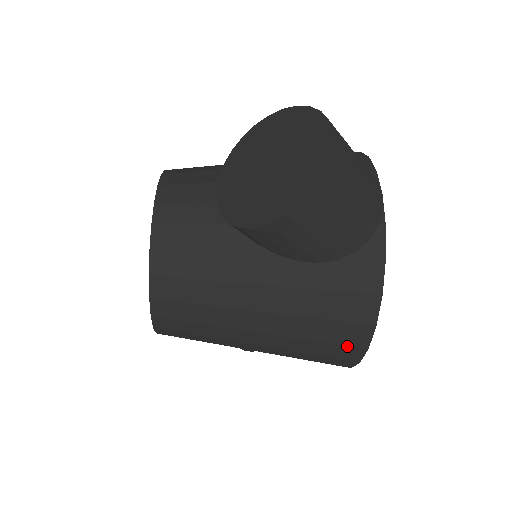
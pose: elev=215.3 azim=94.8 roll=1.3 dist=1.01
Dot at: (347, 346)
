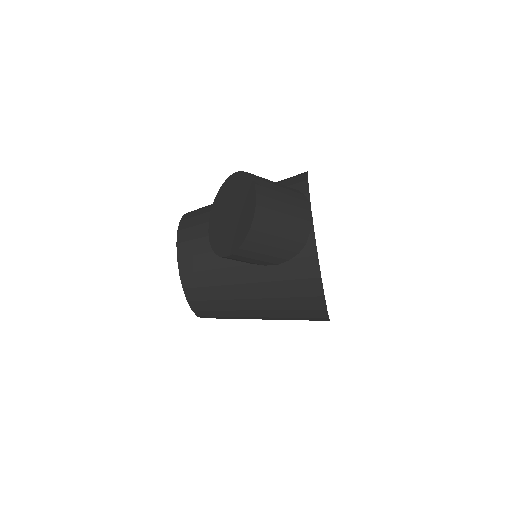
Dot at: (313, 310)
